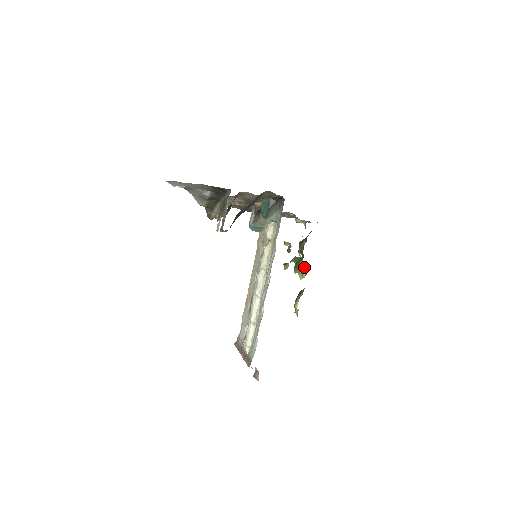
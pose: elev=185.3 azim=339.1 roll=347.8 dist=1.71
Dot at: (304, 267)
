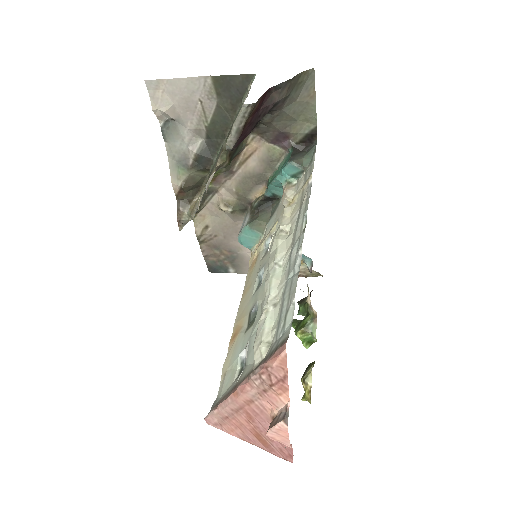
Dot at: (314, 320)
